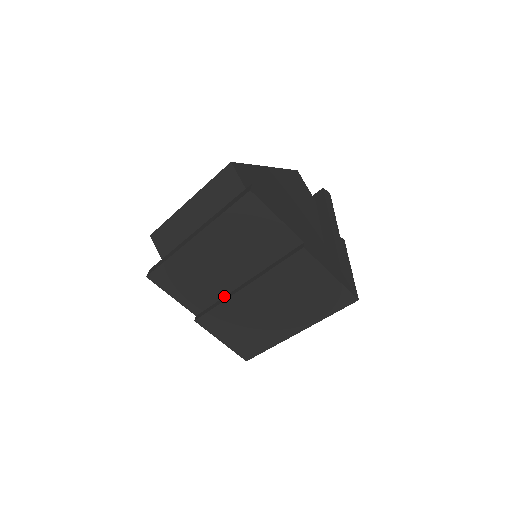
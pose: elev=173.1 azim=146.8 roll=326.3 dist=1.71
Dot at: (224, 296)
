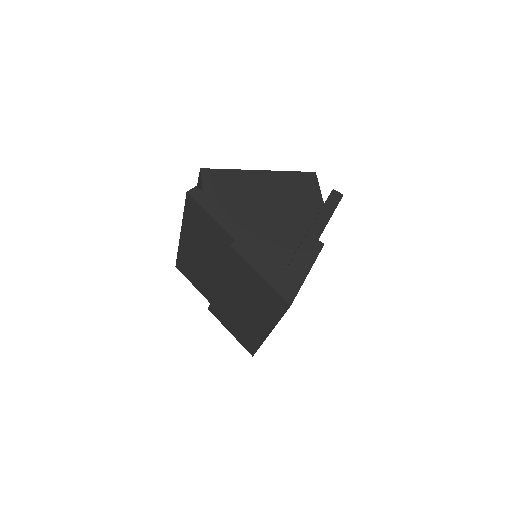
Dot at: occluded
